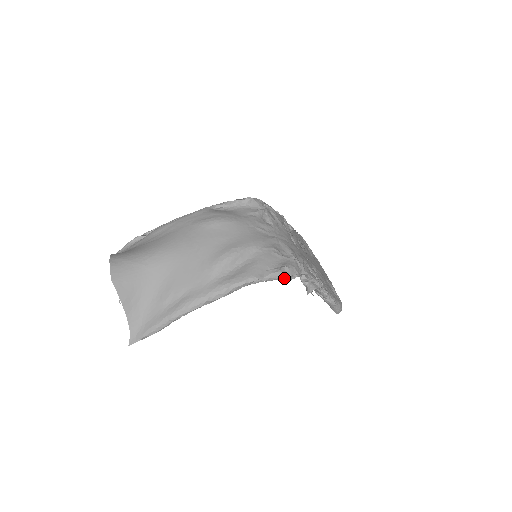
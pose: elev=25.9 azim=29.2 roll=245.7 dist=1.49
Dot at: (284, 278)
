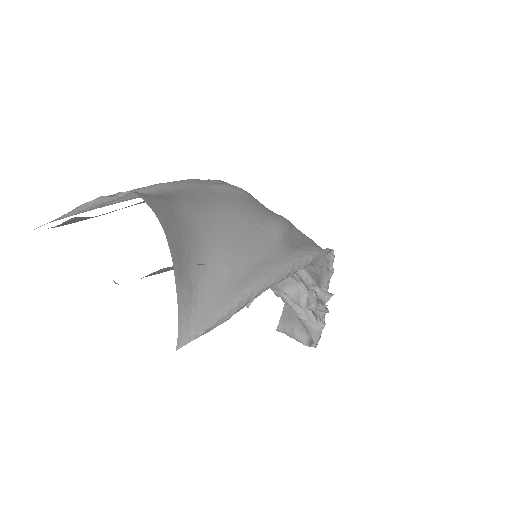
Dot at: (326, 267)
